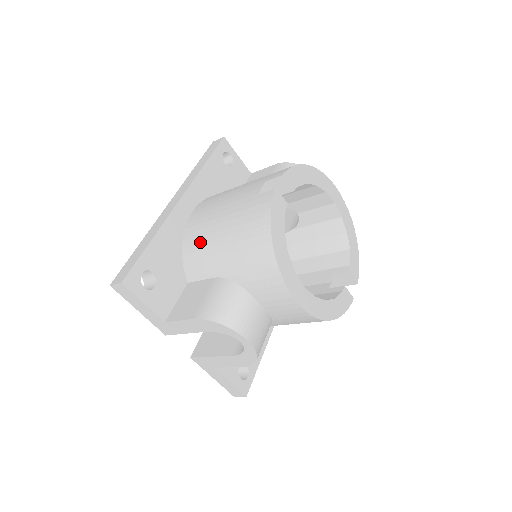
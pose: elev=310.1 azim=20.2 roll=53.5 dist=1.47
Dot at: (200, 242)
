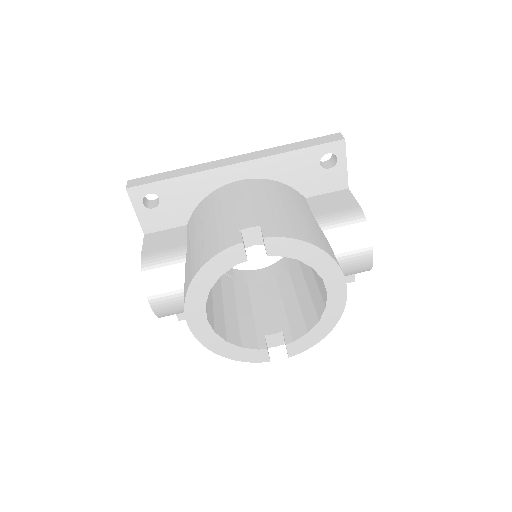
Dot at: (204, 211)
